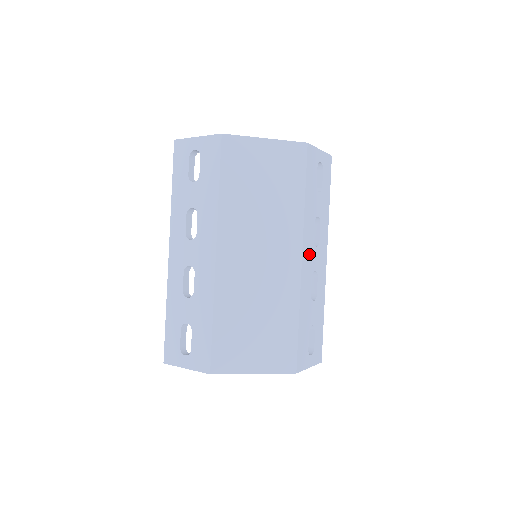
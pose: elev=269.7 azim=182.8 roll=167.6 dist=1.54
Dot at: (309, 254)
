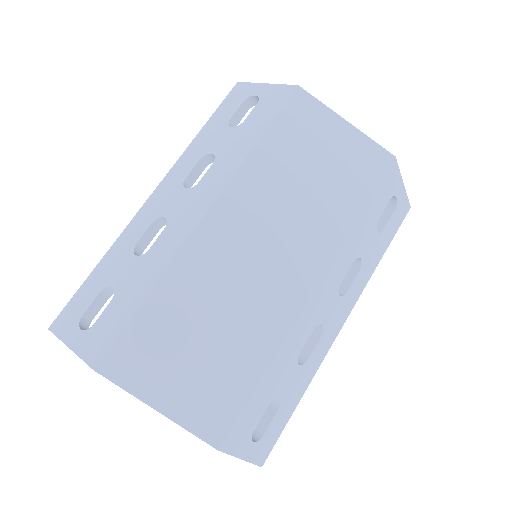
Dot at: (326, 294)
